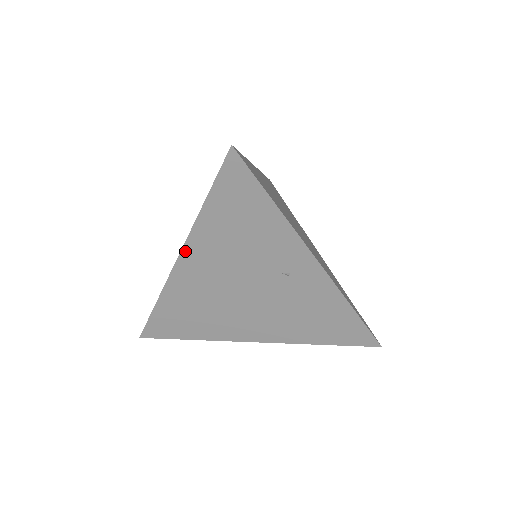
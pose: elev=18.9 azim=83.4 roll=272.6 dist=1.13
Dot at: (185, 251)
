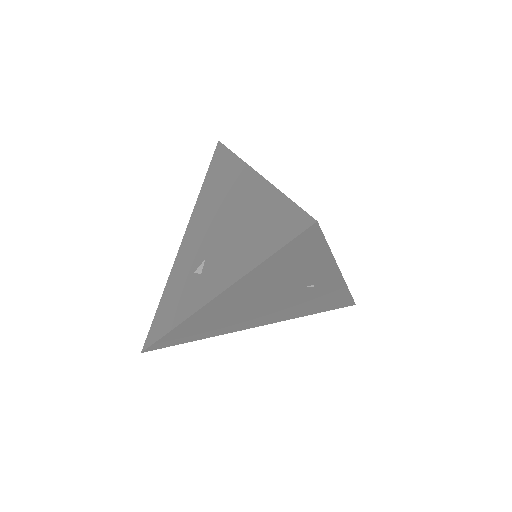
Dot at: (224, 293)
